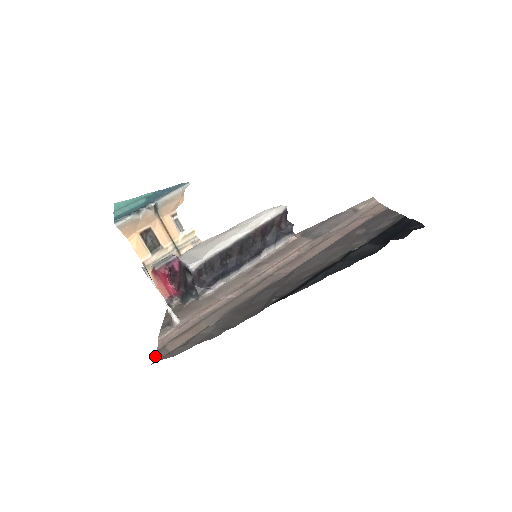
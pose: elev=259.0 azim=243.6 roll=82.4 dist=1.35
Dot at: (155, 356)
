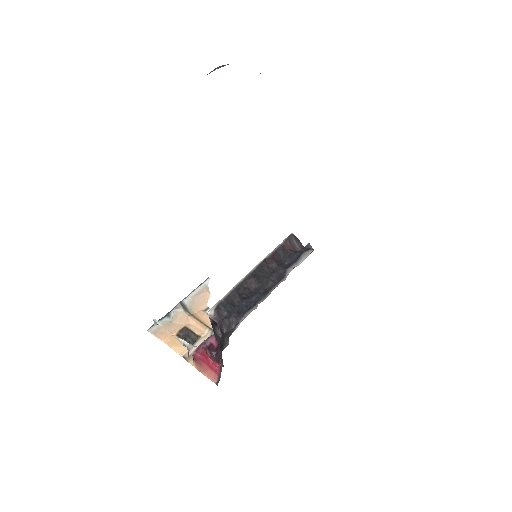
Dot at: occluded
